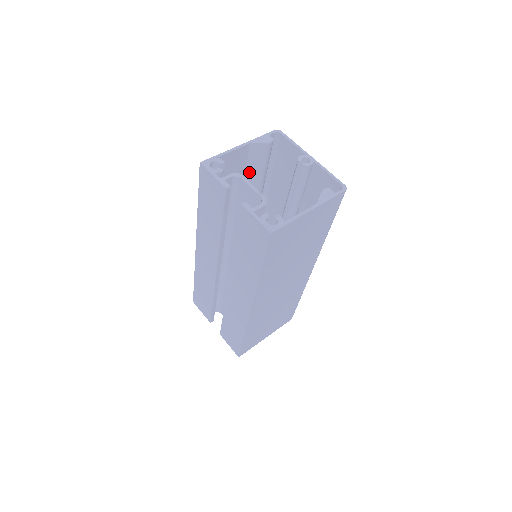
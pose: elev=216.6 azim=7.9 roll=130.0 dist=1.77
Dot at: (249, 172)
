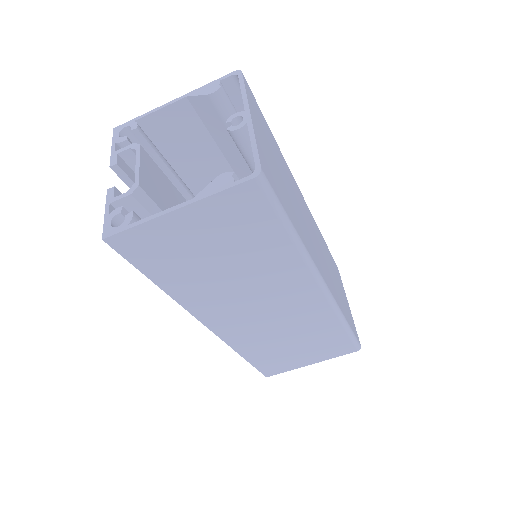
Dot at: (218, 138)
